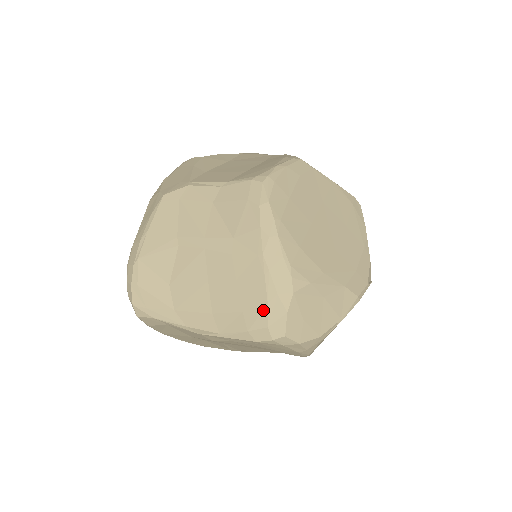
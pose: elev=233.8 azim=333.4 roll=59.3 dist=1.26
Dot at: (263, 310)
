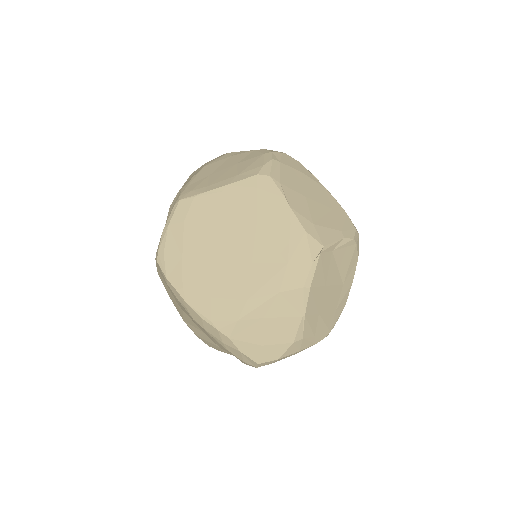
Dot at: occluded
